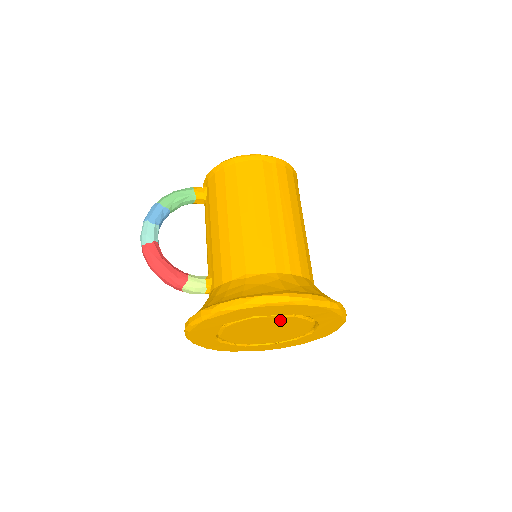
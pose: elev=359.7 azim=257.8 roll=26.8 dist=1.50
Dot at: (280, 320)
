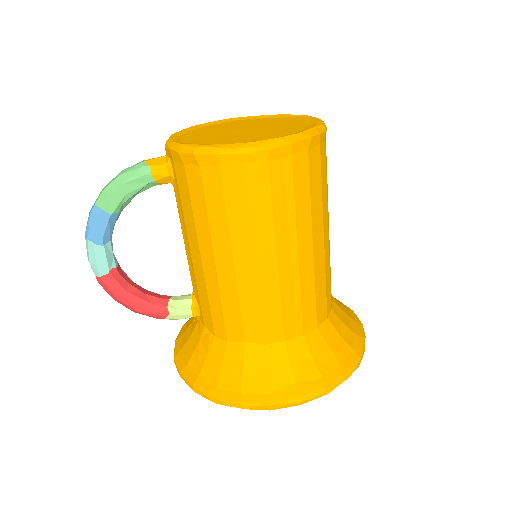
Dot at: occluded
